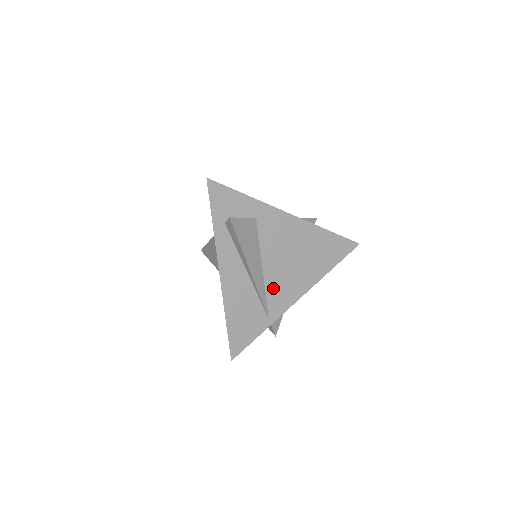
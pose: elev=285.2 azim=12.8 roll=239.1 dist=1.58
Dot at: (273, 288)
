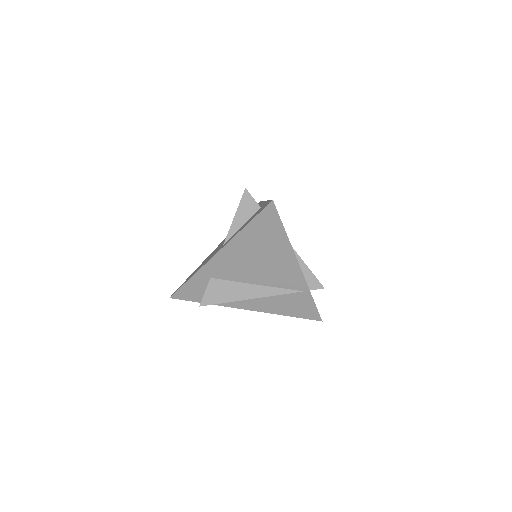
Dot at: (278, 282)
